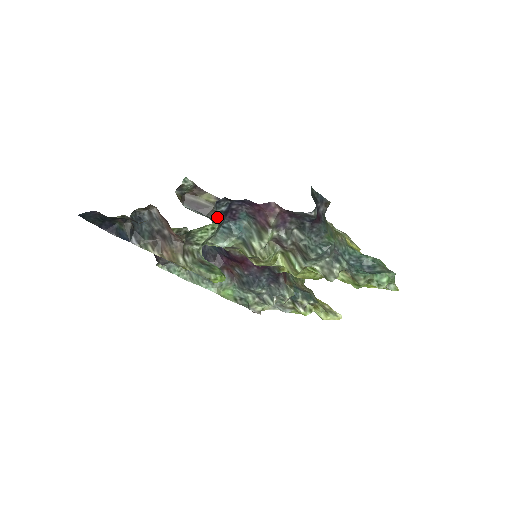
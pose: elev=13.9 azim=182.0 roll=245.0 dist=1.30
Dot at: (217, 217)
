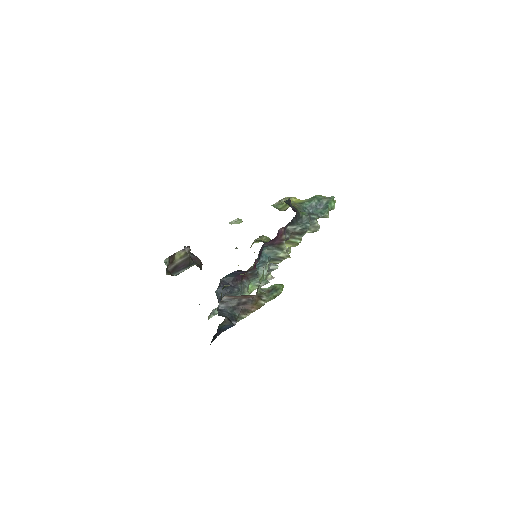
Dot at: occluded
